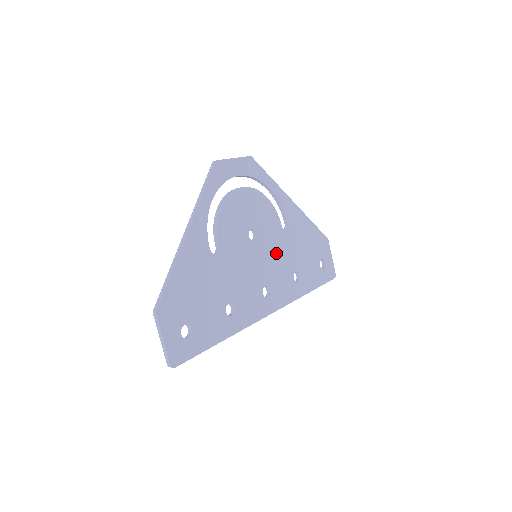
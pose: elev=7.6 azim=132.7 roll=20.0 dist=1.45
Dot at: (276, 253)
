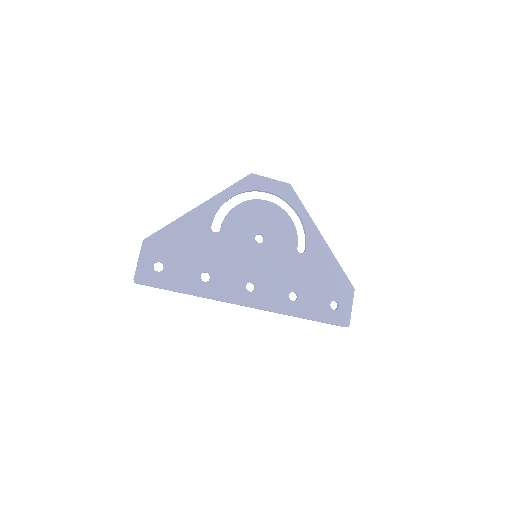
Dot at: (279, 265)
